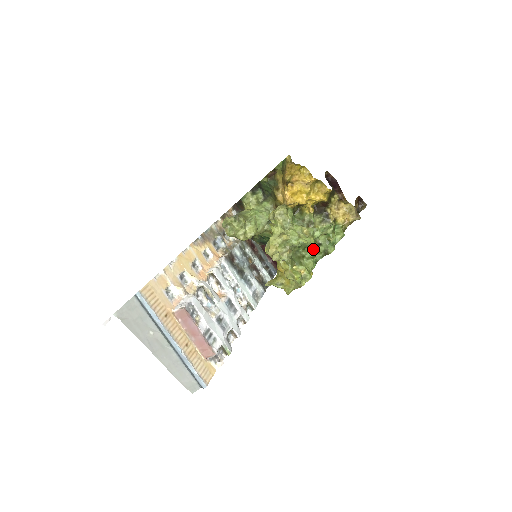
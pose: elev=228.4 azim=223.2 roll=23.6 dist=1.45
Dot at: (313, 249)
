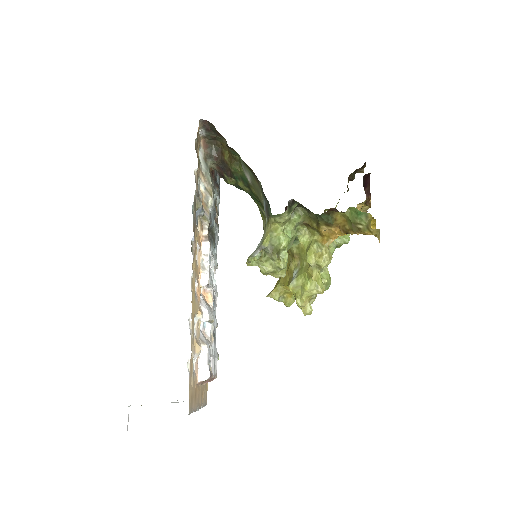
Dot at: occluded
